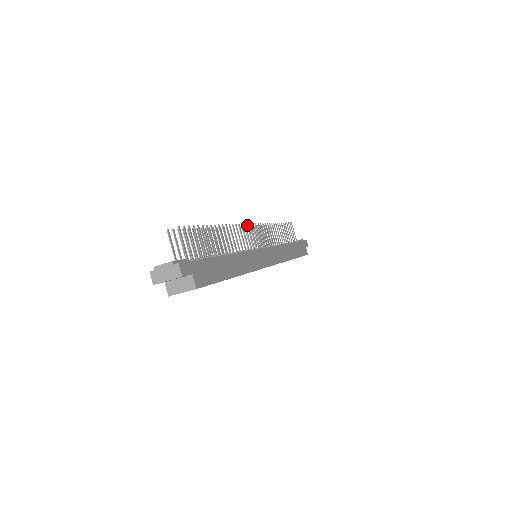
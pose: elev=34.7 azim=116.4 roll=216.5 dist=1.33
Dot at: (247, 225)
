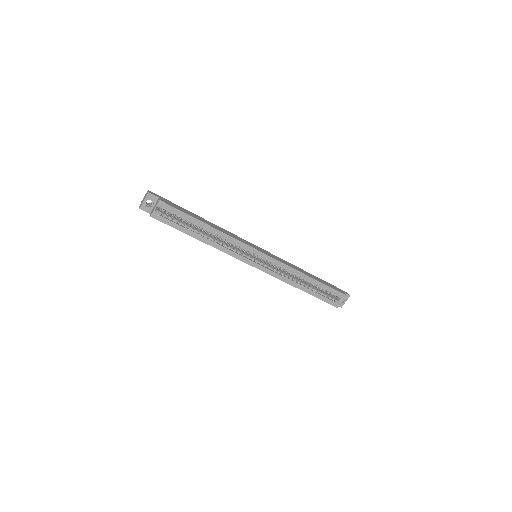
Dot at: occluded
